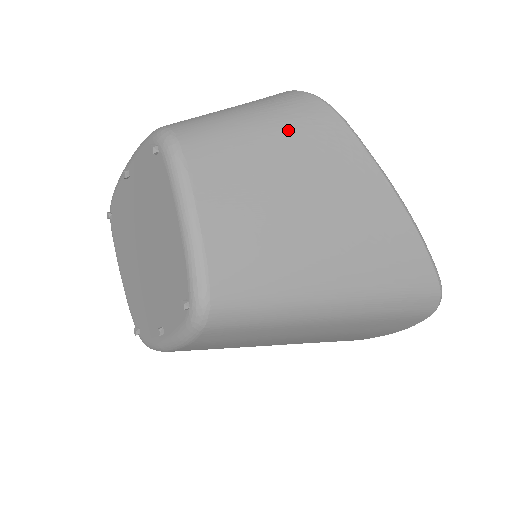
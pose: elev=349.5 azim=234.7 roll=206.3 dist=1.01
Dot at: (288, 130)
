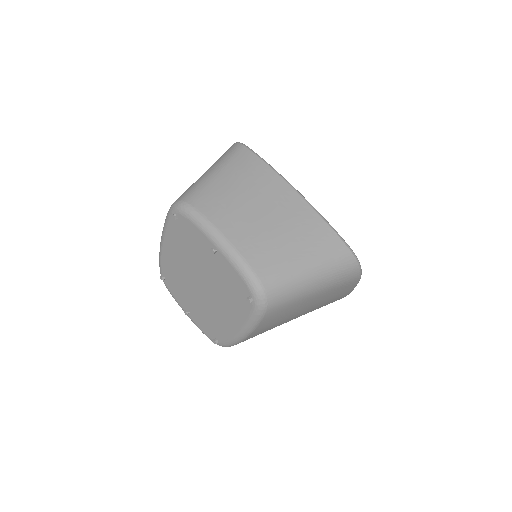
Dot at: (327, 291)
